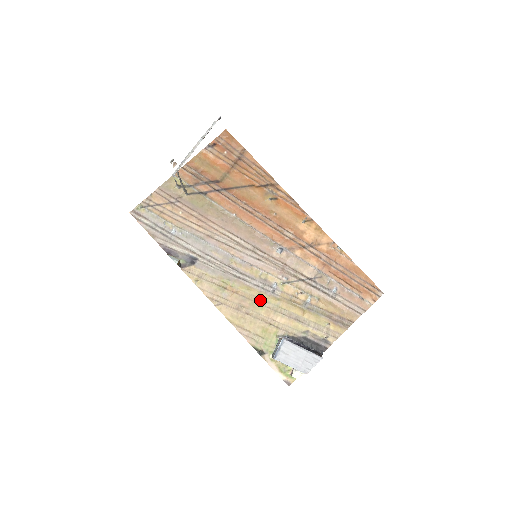
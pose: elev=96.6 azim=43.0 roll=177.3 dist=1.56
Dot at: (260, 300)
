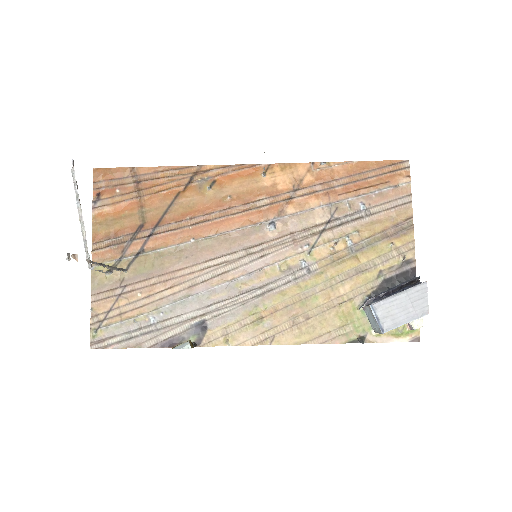
Dot at: (305, 292)
